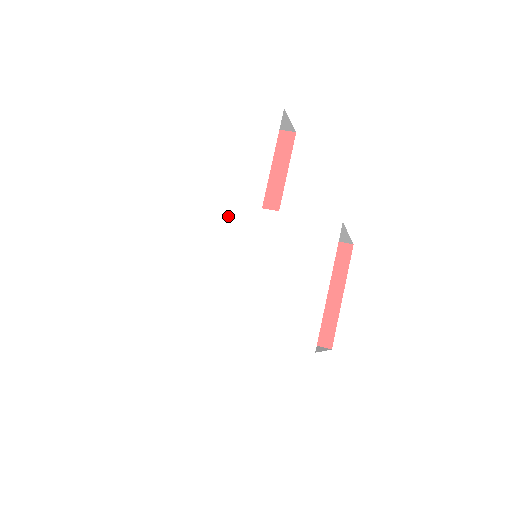
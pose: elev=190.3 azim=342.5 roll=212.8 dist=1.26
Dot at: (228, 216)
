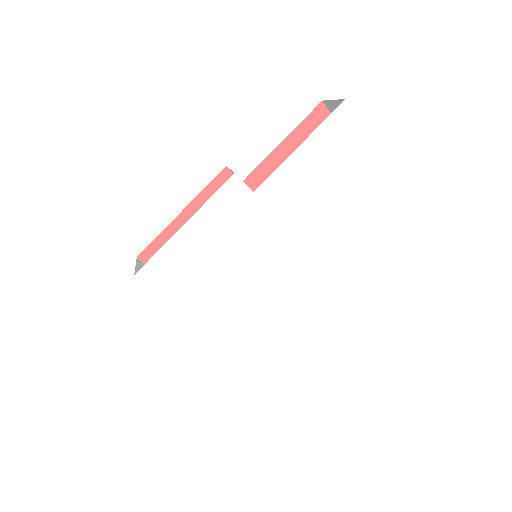
Dot at: (274, 236)
